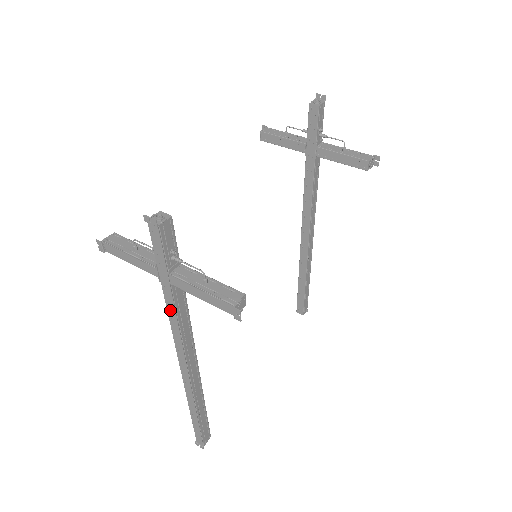
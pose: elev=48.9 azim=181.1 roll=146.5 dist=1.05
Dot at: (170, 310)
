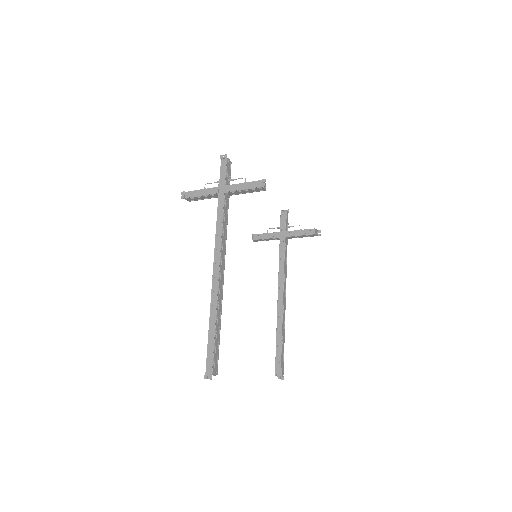
Dot at: (219, 214)
